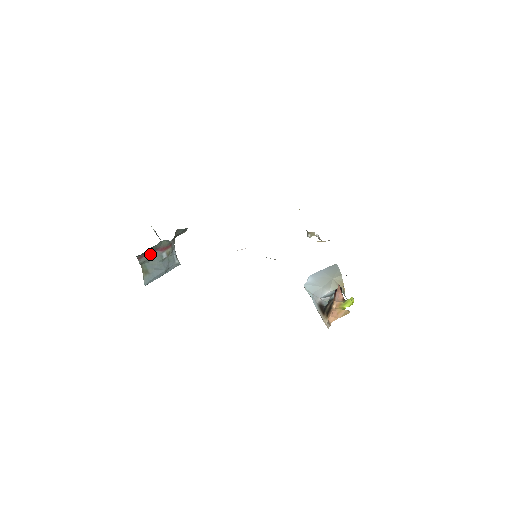
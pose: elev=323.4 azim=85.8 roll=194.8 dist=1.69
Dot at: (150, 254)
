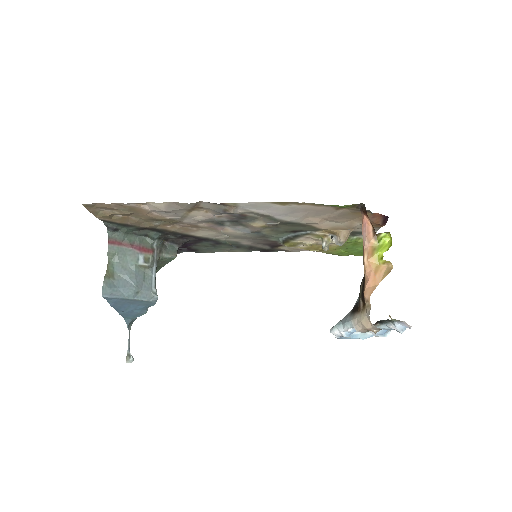
Dot at: (124, 249)
